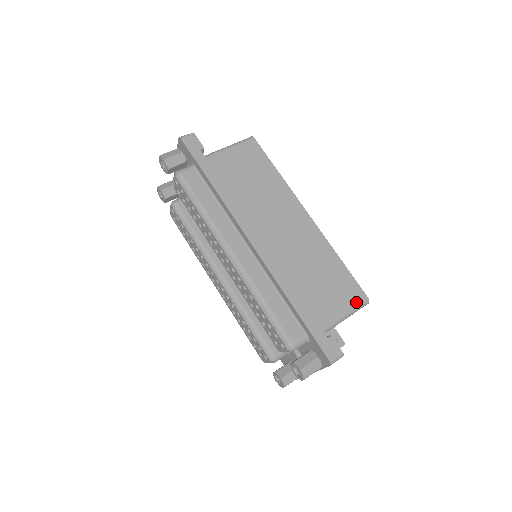
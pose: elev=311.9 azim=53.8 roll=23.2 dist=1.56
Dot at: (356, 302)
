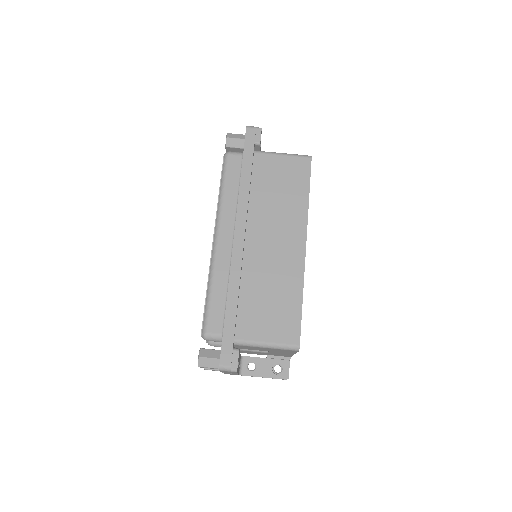
Dot at: (286, 341)
